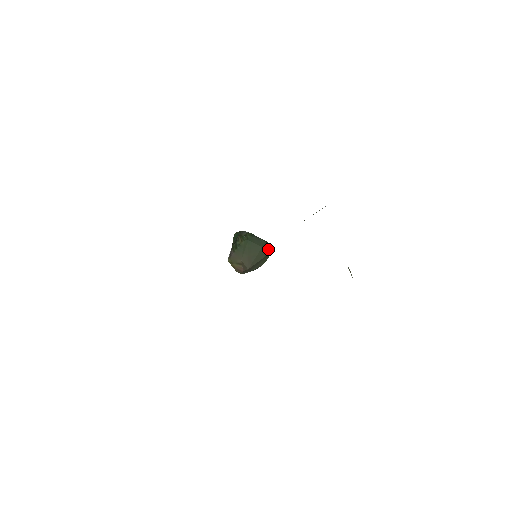
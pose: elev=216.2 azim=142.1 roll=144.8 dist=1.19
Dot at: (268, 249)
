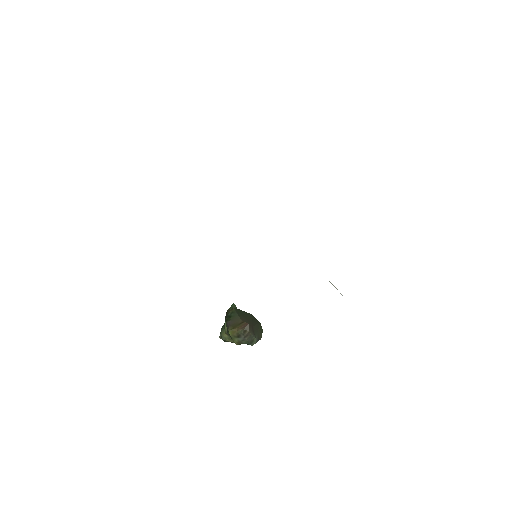
Dot at: occluded
